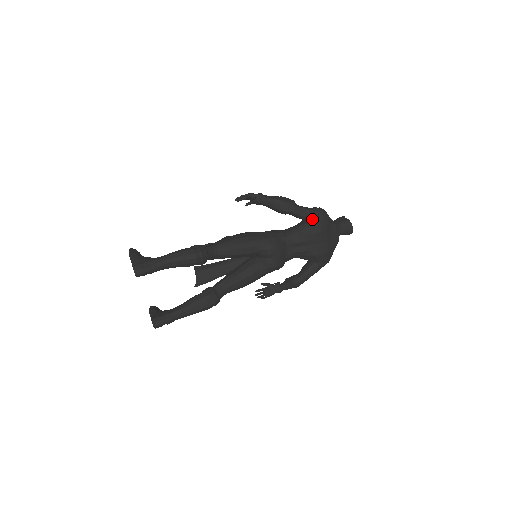
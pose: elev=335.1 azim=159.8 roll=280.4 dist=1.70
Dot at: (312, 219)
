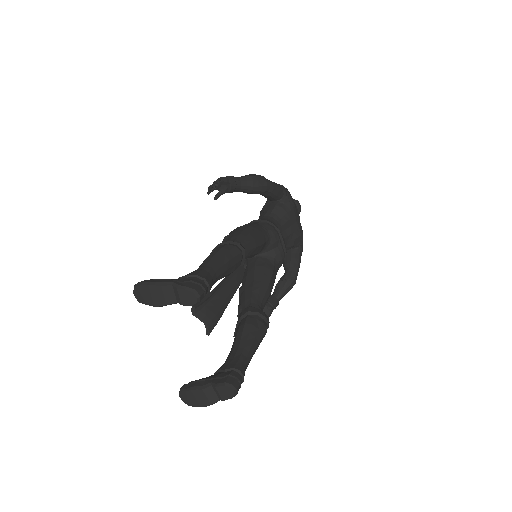
Dot at: (283, 194)
